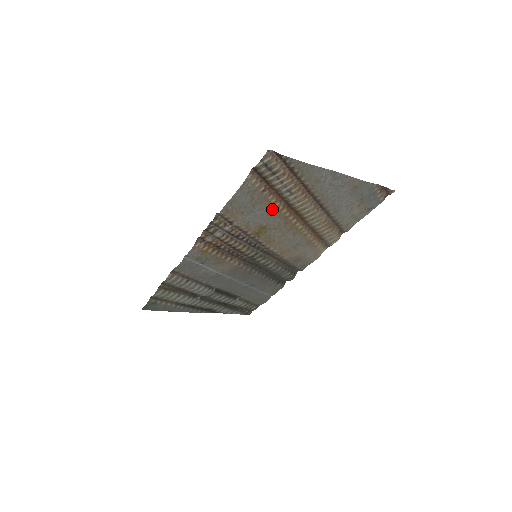
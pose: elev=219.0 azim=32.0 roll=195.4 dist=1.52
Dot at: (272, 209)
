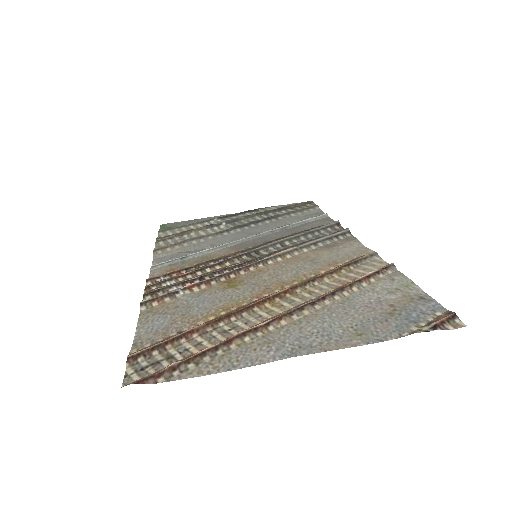
Dot at: (222, 307)
